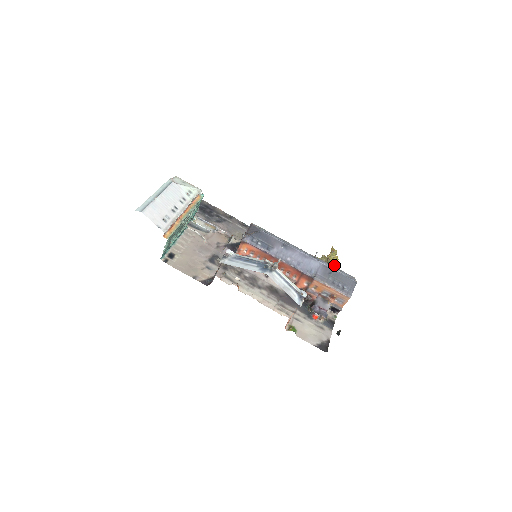
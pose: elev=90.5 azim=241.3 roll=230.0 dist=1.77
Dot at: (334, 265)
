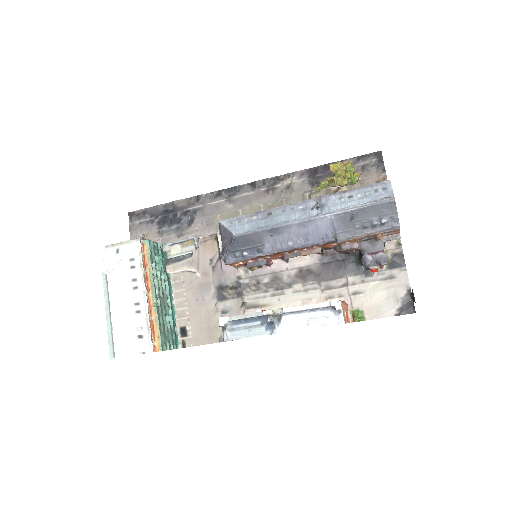
Dot at: (351, 176)
